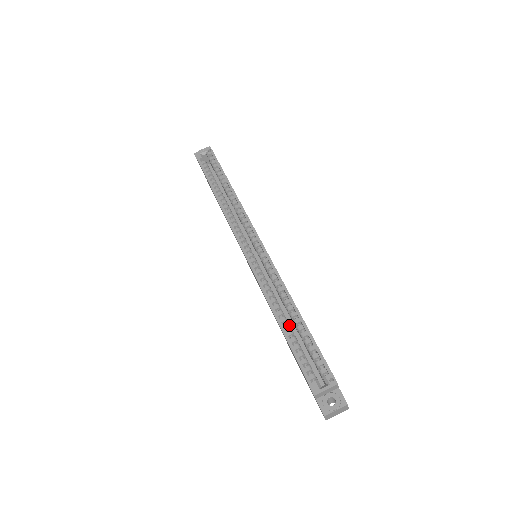
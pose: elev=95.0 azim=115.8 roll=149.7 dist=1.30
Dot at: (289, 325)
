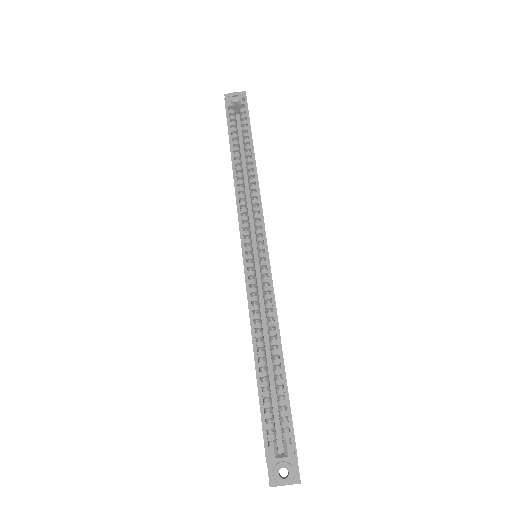
Dot at: (266, 364)
